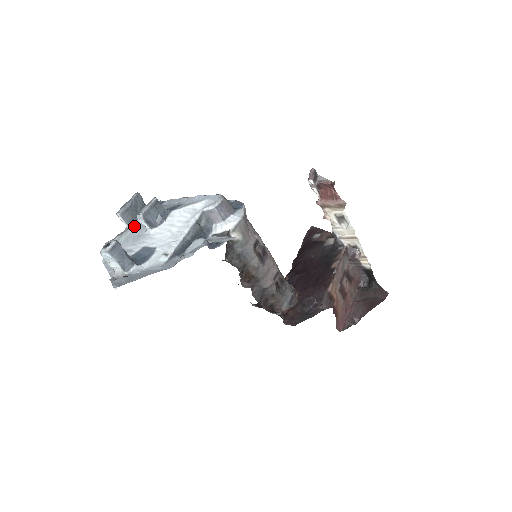
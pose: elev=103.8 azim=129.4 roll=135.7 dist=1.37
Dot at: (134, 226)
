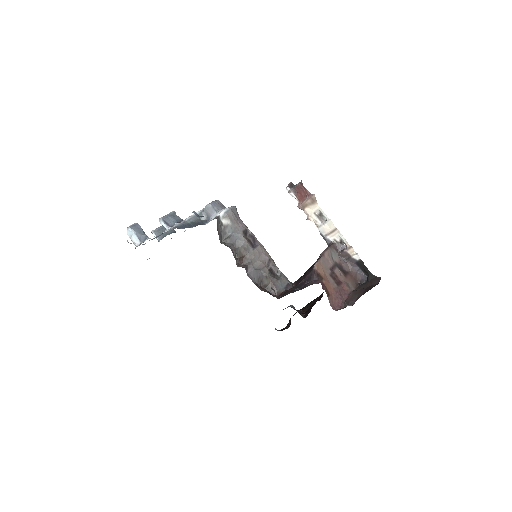
Dot at: occluded
